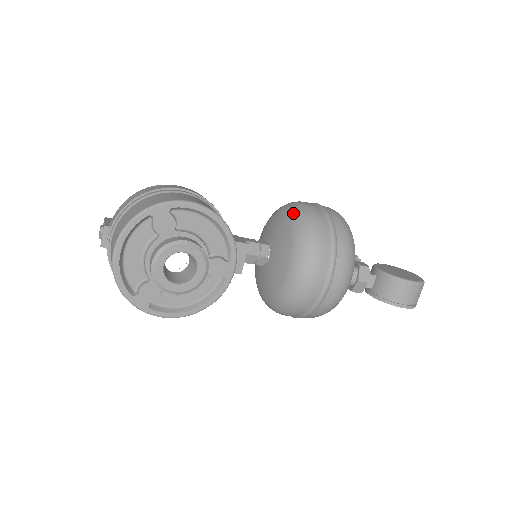
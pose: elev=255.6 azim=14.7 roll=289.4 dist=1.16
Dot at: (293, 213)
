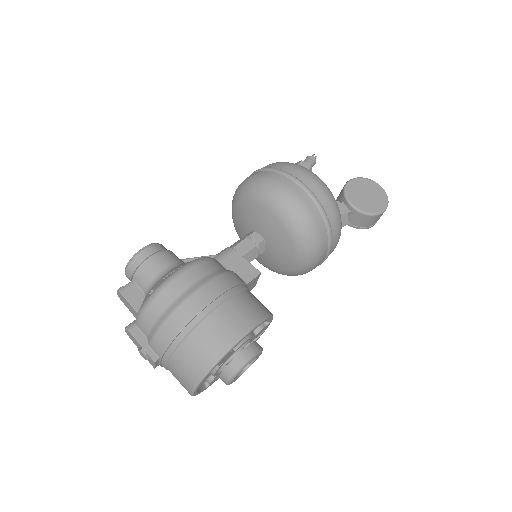
Dot at: (286, 216)
